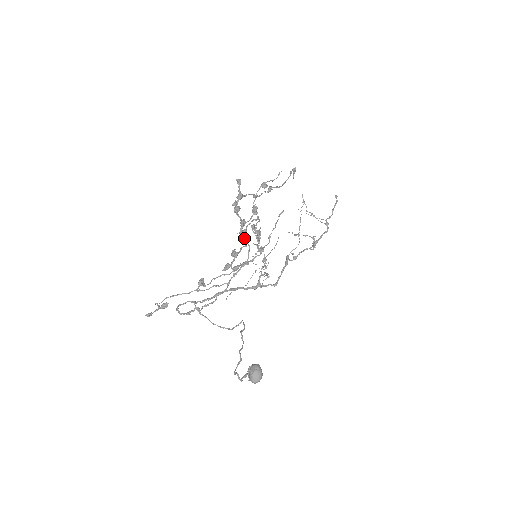
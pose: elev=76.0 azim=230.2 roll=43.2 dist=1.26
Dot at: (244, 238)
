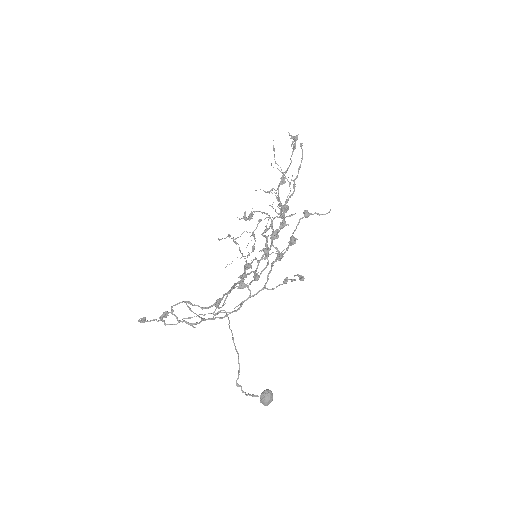
Dot at: (272, 265)
